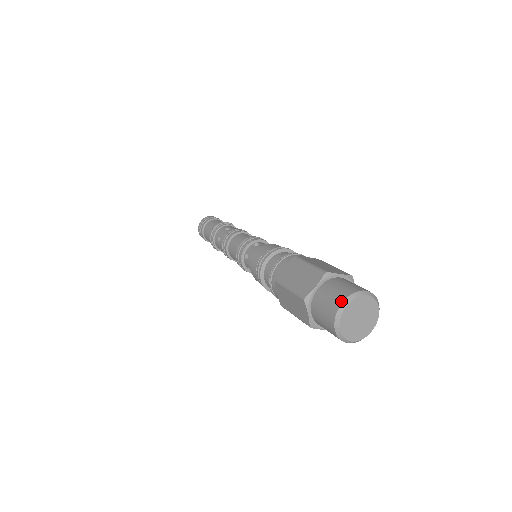
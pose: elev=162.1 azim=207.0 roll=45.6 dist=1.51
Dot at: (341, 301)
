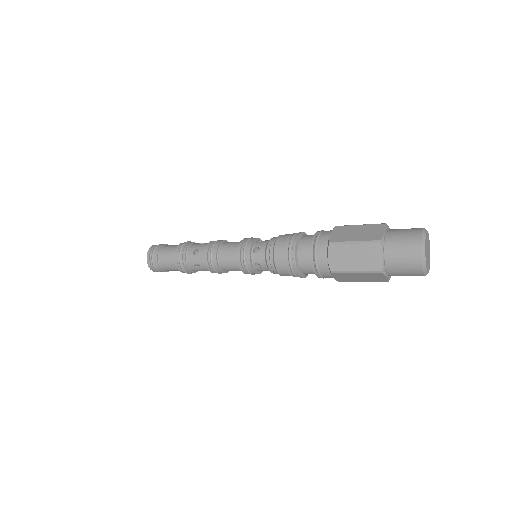
Dot at: (420, 232)
